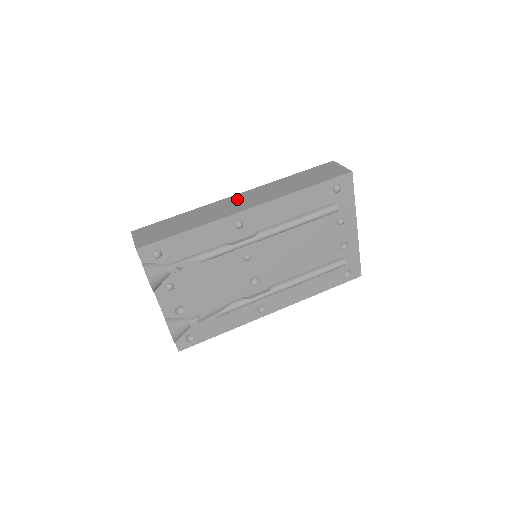
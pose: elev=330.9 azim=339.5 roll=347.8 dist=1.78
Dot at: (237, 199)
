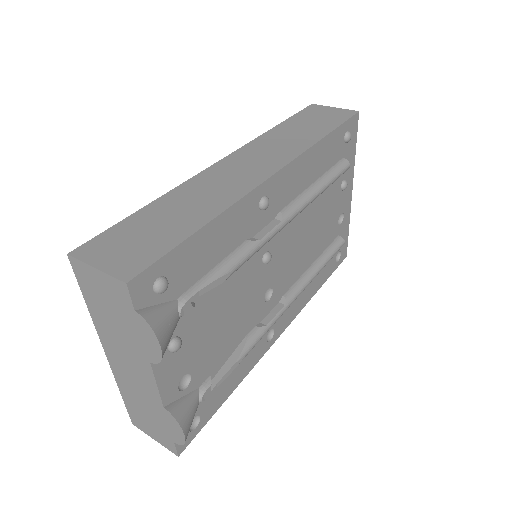
Dot at: (234, 164)
